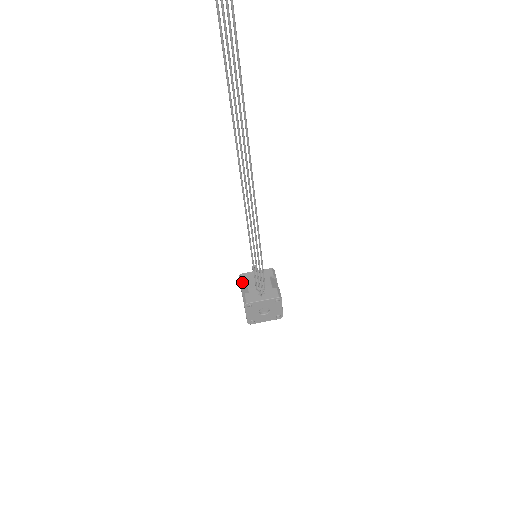
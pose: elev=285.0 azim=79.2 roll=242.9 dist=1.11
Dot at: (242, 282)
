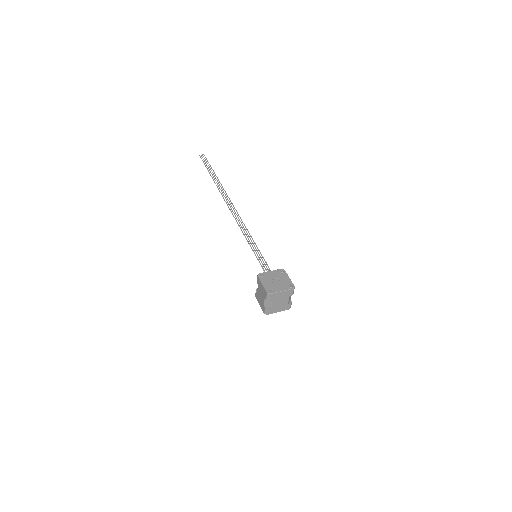
Dot at: occluded
